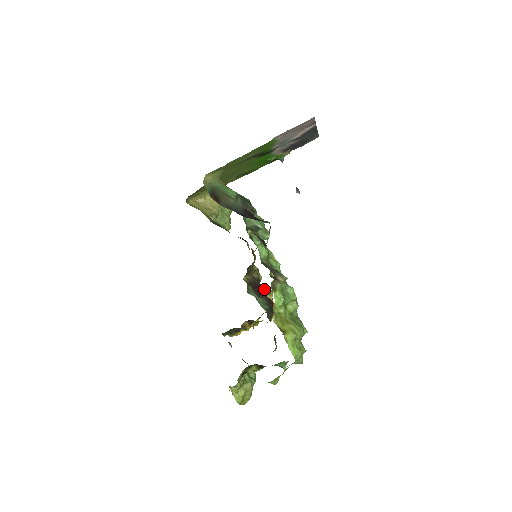
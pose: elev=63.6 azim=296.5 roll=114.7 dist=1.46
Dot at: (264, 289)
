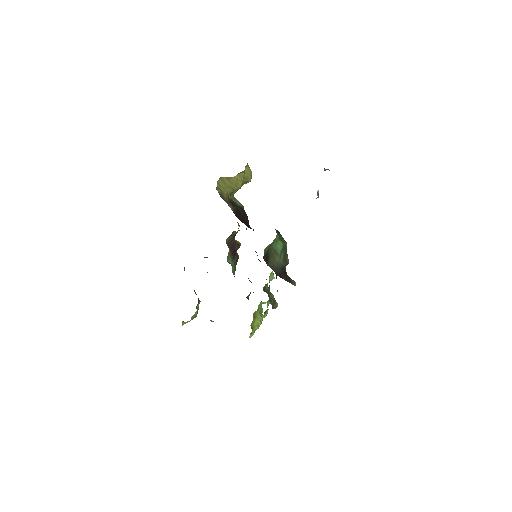
Dot at: (237, 247)
